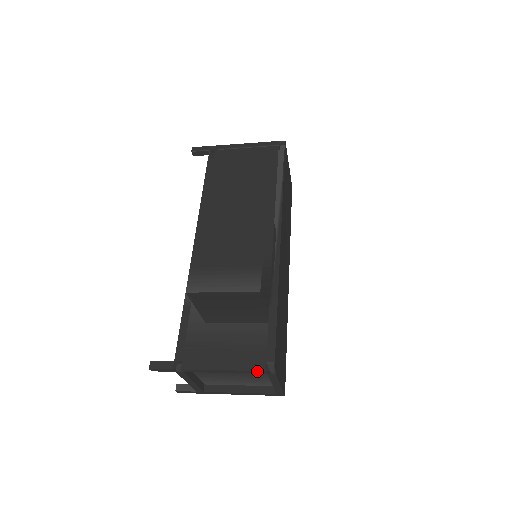
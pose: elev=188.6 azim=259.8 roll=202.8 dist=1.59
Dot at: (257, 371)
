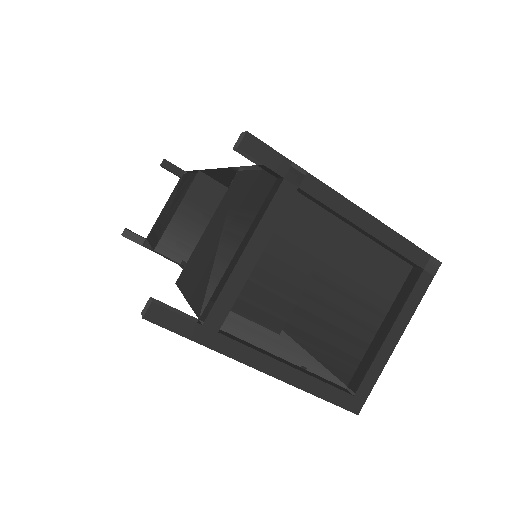
Dot at: (418, 251)
